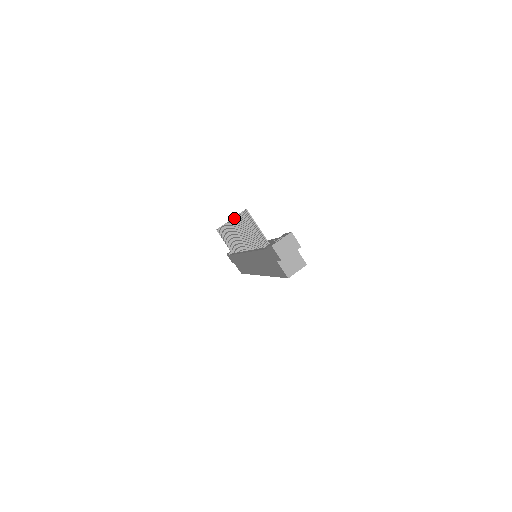
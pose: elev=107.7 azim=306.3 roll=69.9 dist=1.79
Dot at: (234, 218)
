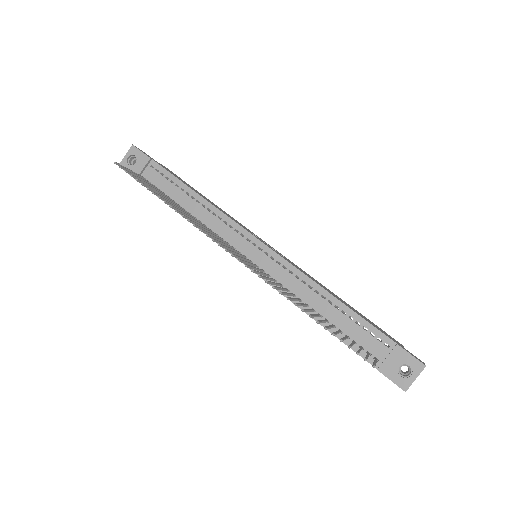
Dot at: (281, 294)
